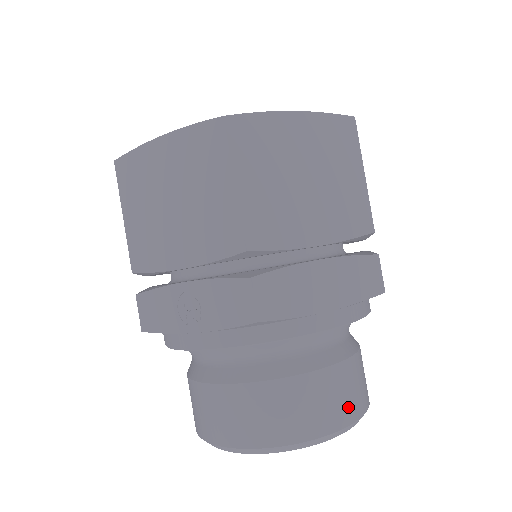
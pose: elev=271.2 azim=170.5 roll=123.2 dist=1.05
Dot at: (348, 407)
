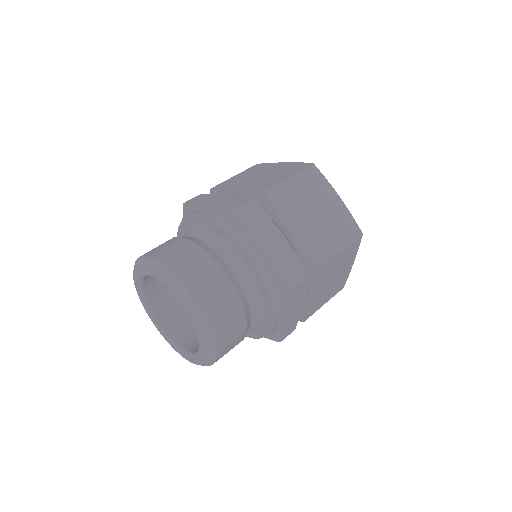
Dot at: (211, 306)
